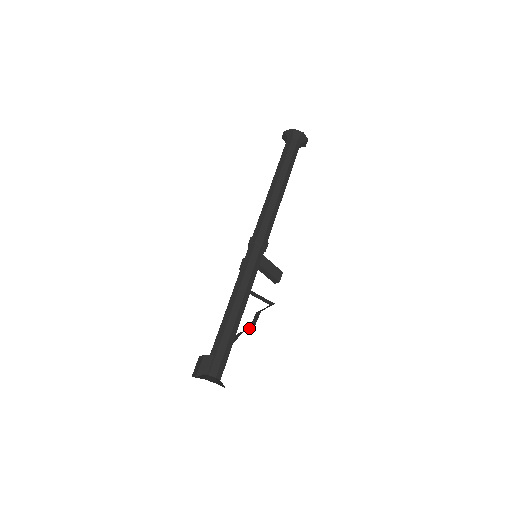
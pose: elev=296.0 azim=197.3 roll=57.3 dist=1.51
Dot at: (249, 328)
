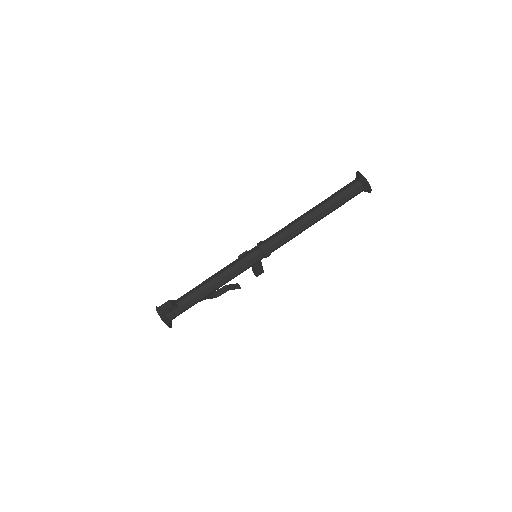
Dot at: (213, 292)
